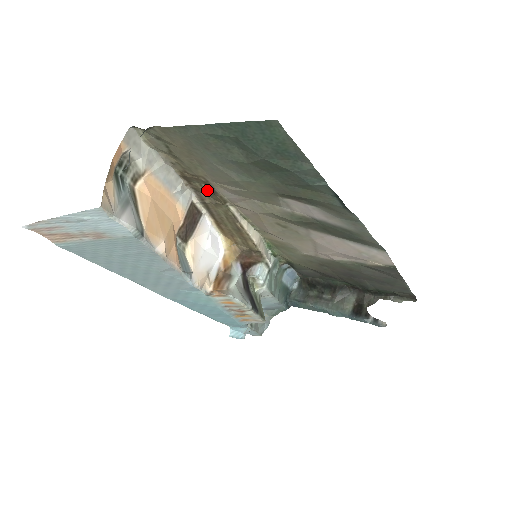
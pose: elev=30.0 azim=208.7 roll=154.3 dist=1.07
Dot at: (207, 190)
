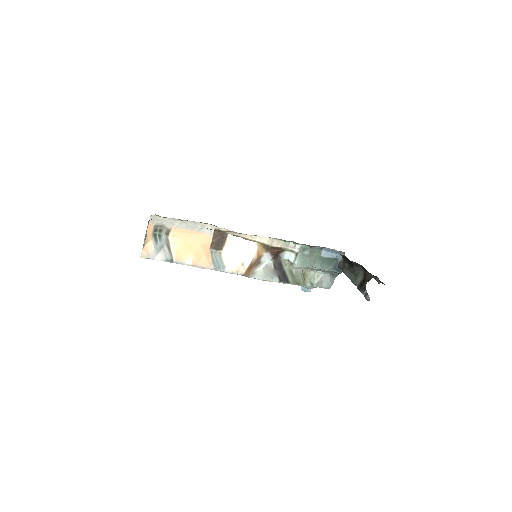
Dot at: occluded
